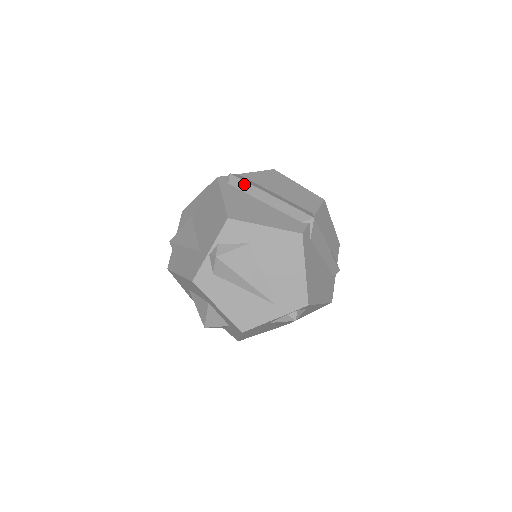
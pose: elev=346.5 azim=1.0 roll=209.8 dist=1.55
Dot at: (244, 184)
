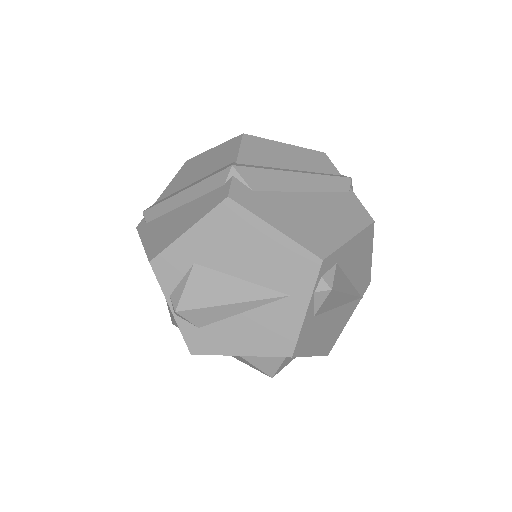
Dot at: (157, 208)
